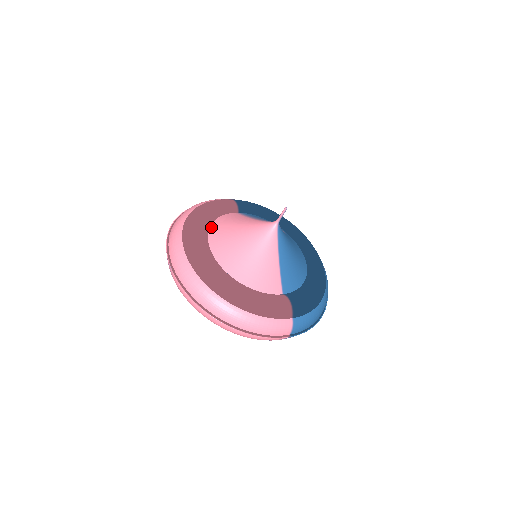
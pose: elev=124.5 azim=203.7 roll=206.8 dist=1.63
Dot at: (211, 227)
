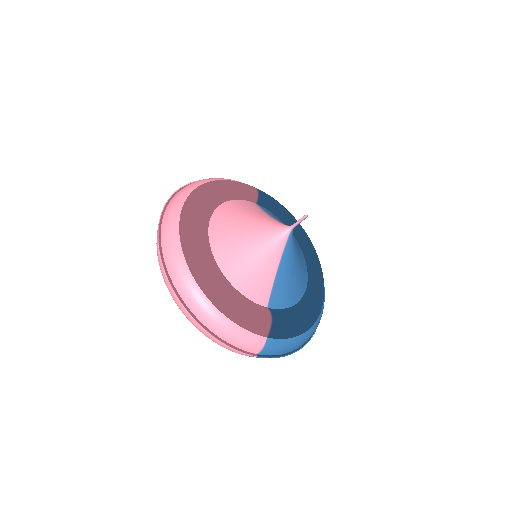
Dot at: (220, 206)
